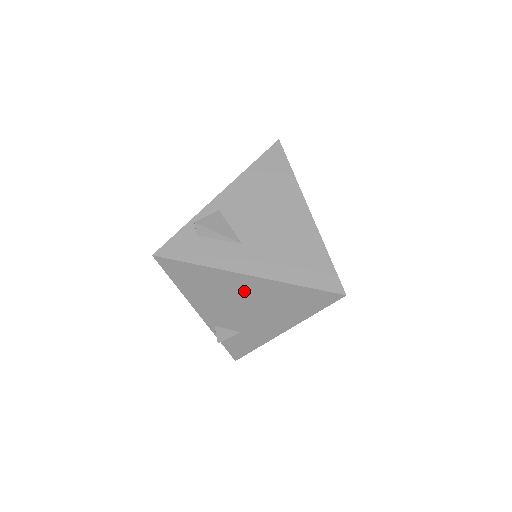
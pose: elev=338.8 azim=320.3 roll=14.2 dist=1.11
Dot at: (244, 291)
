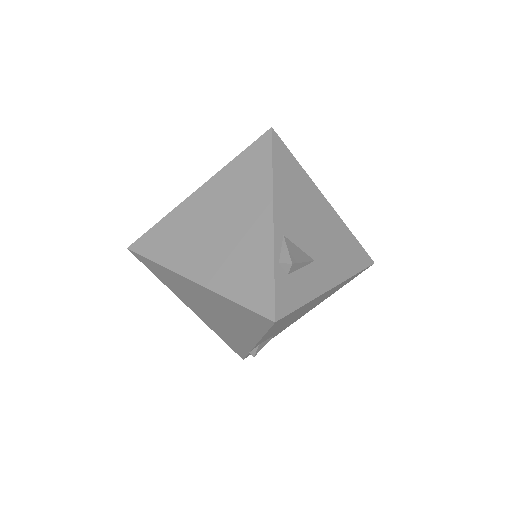
Dot at: (315, 302)
